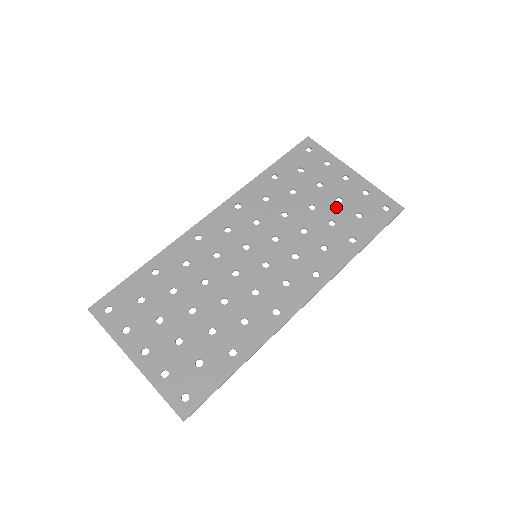
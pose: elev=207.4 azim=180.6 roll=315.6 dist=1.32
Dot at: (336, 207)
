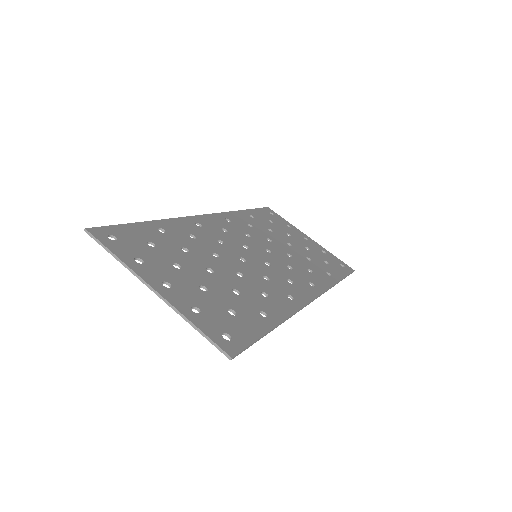
Dot at: (307, 251)
